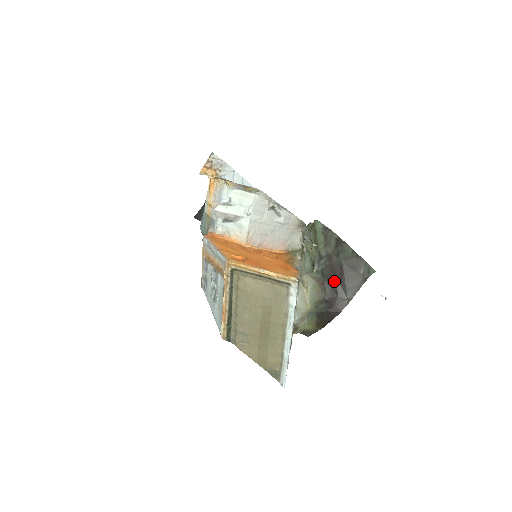
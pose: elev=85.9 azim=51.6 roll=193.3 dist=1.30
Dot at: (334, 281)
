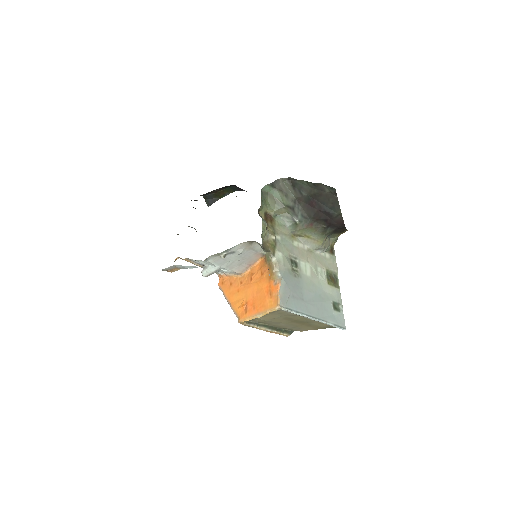
Dot at: (317, 213)
